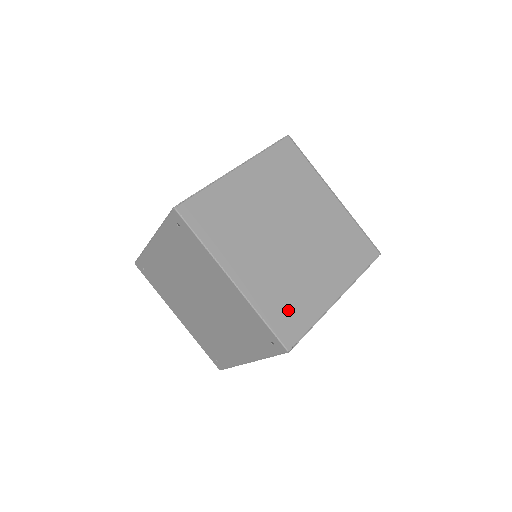
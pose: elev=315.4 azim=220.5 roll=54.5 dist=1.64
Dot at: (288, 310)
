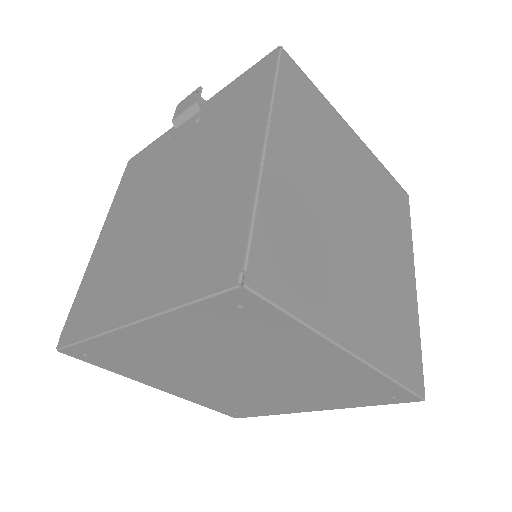
Dot at: (402, 344)
